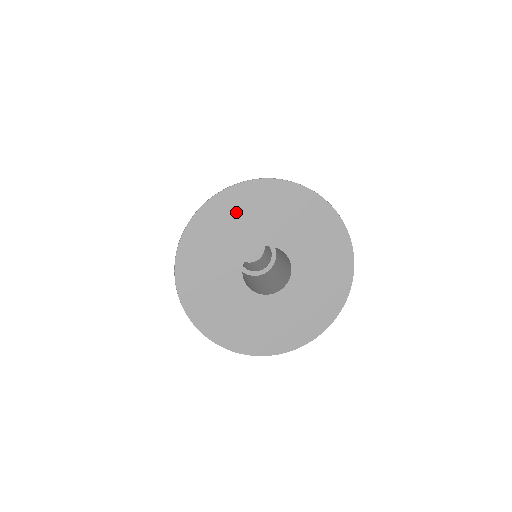
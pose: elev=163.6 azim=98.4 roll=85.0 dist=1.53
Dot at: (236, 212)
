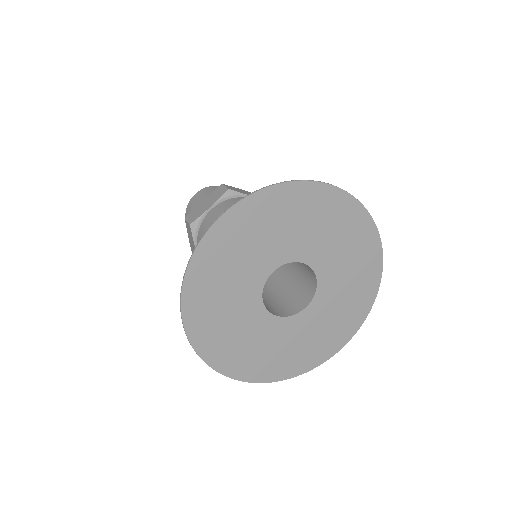
Dot at: (235, 244)
